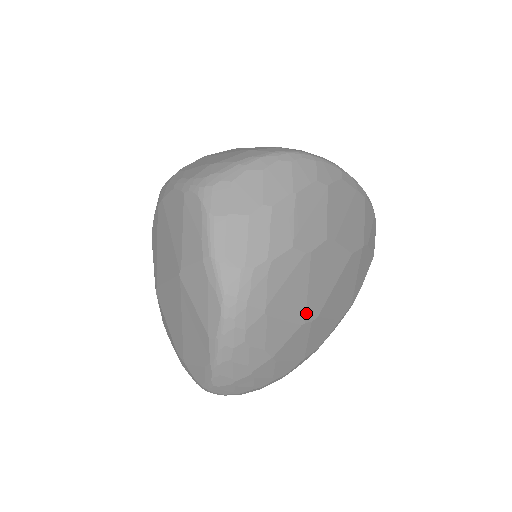
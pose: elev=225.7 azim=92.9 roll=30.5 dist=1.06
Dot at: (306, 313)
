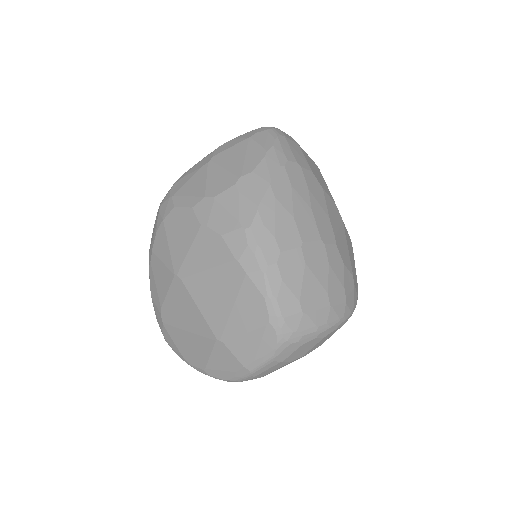
Dot at: occluded
